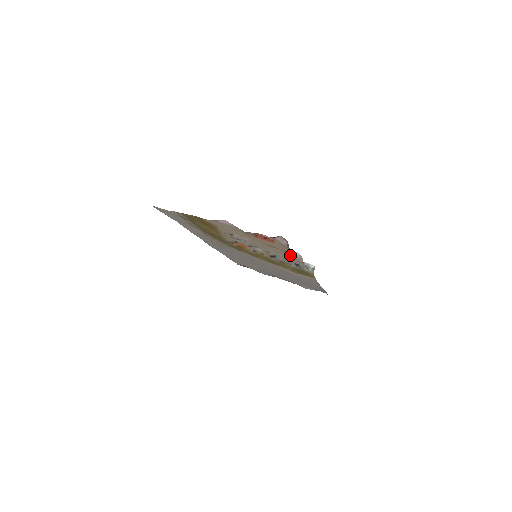
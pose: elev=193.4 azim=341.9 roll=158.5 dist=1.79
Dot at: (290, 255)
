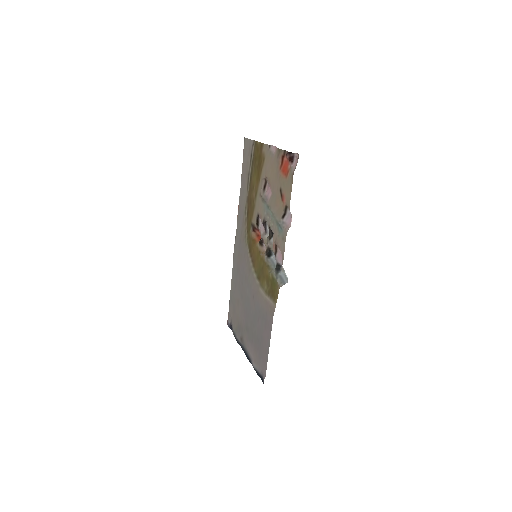
Dot at: (284, 221)
